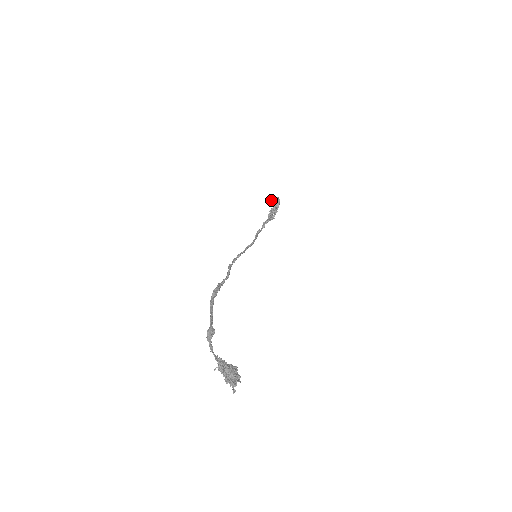
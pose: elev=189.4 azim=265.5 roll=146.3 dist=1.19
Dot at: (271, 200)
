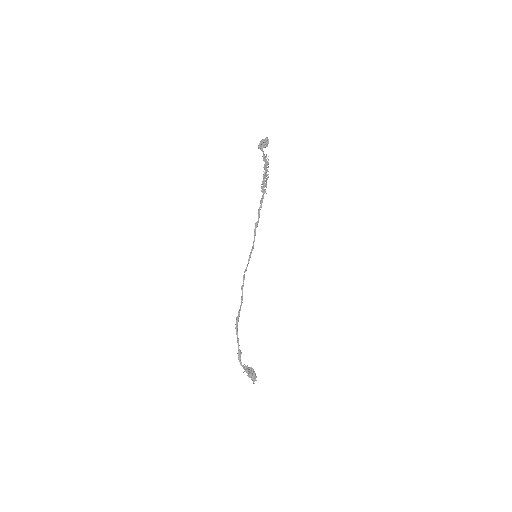
Dot at: (261, 145)
